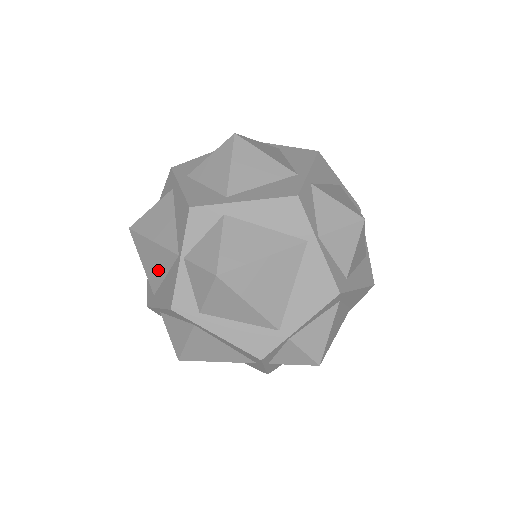
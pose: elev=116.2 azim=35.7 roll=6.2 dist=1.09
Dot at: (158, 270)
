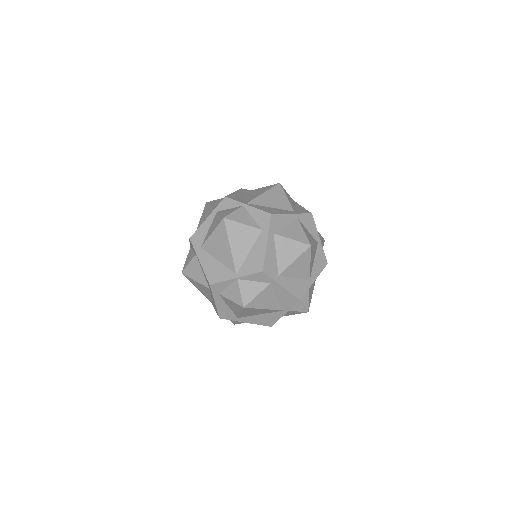
Dot at: (218, 253)
